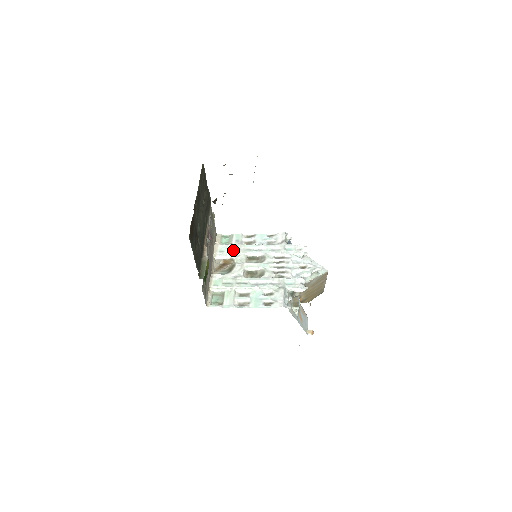
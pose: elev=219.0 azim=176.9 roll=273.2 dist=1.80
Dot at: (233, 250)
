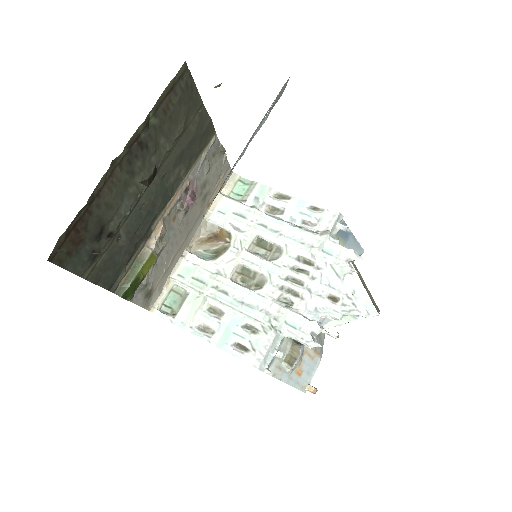
Dot at: (239, 217)
